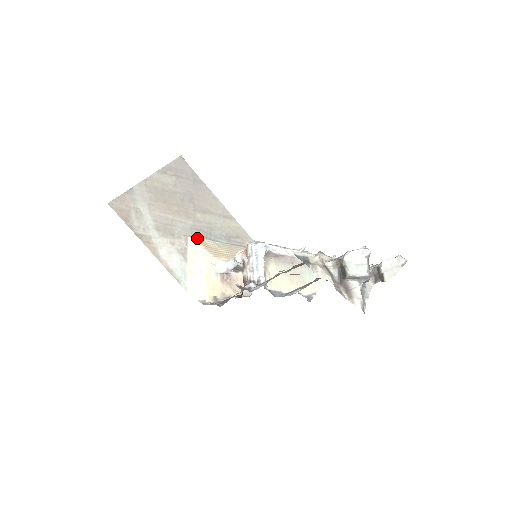
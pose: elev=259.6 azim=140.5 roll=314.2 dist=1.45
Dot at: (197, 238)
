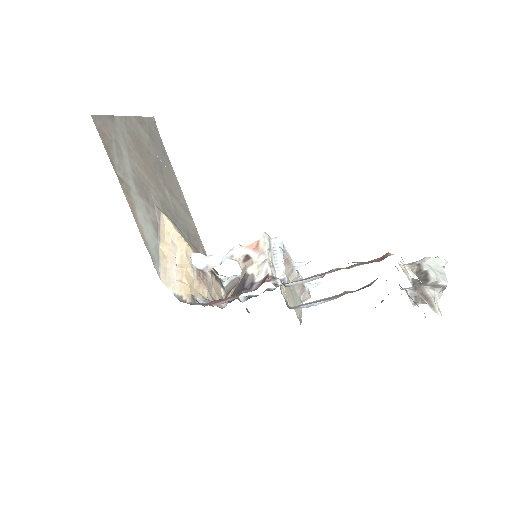
Dot at: (168, 217)
